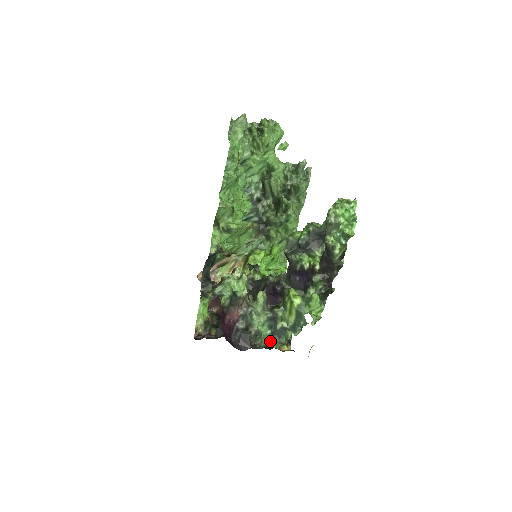
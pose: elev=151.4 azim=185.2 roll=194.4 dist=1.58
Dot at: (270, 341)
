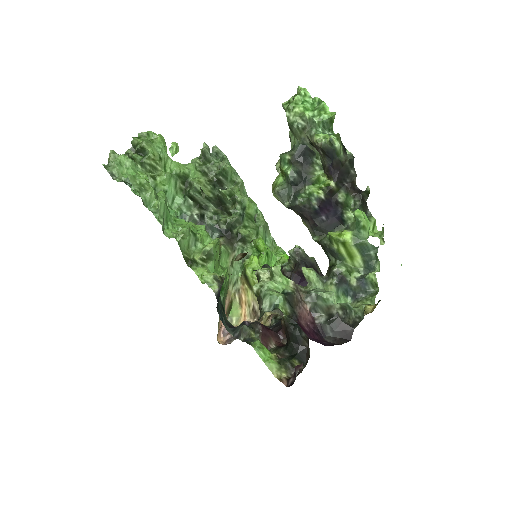
Dot at: (362, 304)
